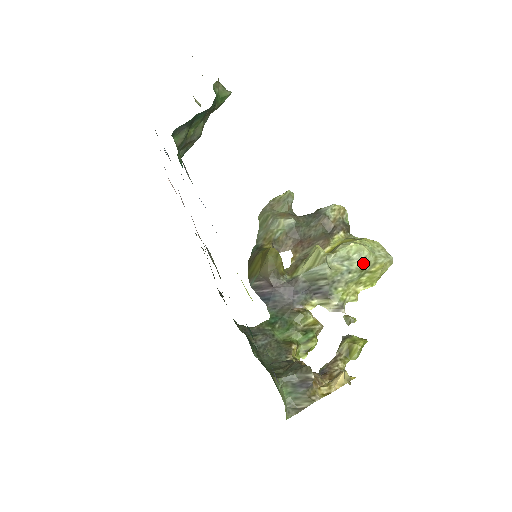
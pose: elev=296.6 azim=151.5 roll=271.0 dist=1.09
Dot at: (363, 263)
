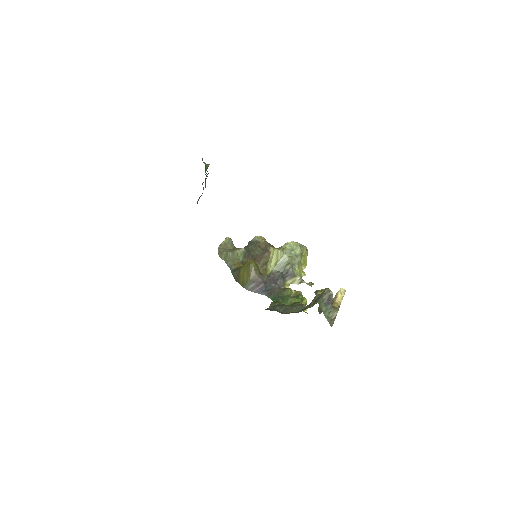
Dot at: (300, 250)
